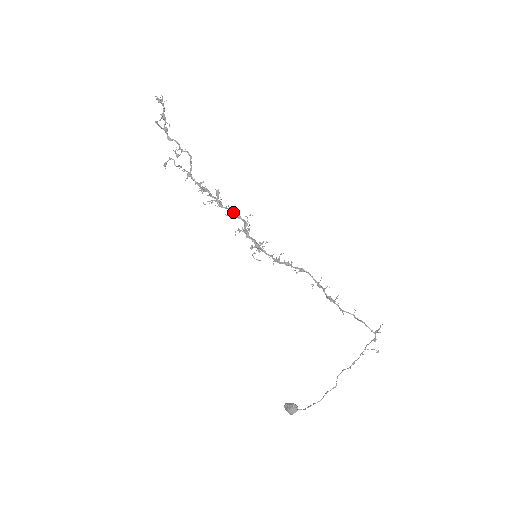
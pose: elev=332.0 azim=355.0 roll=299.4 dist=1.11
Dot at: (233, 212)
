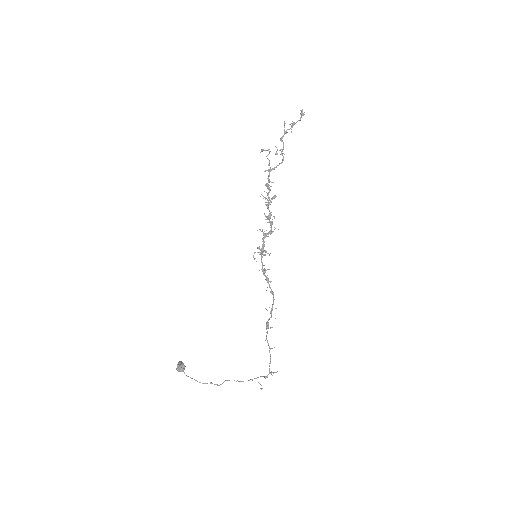
Dot at: occluded
